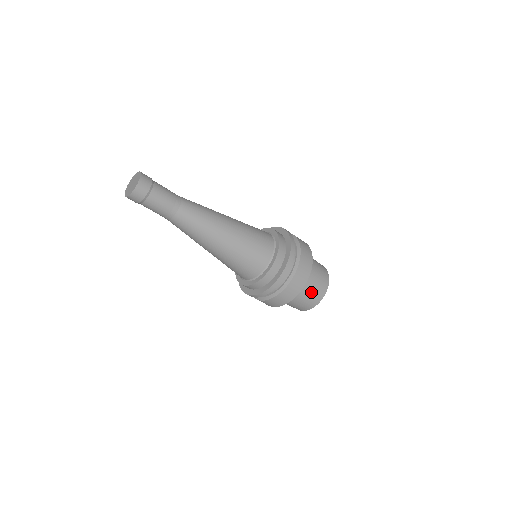
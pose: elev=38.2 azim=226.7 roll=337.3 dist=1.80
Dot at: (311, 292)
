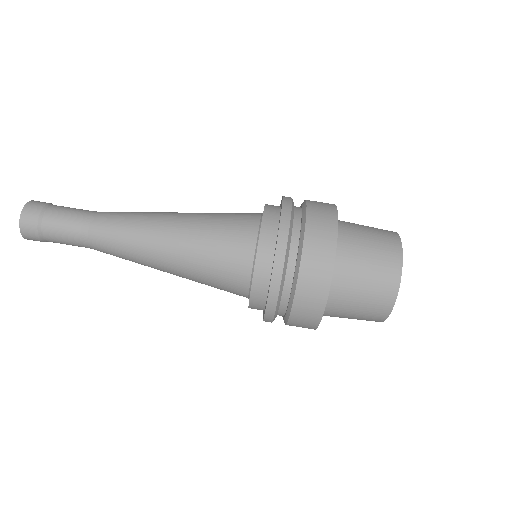
Dot at: (369, 256)
